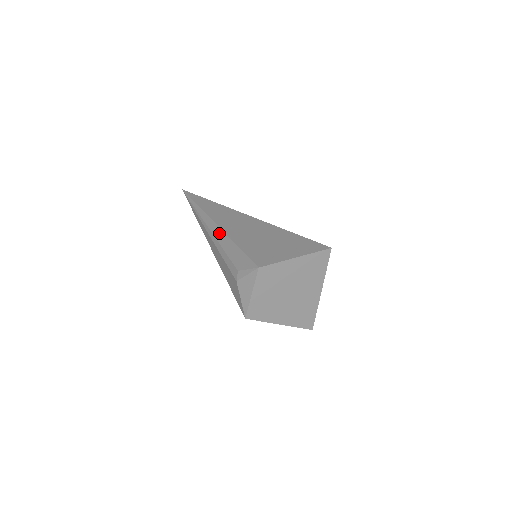
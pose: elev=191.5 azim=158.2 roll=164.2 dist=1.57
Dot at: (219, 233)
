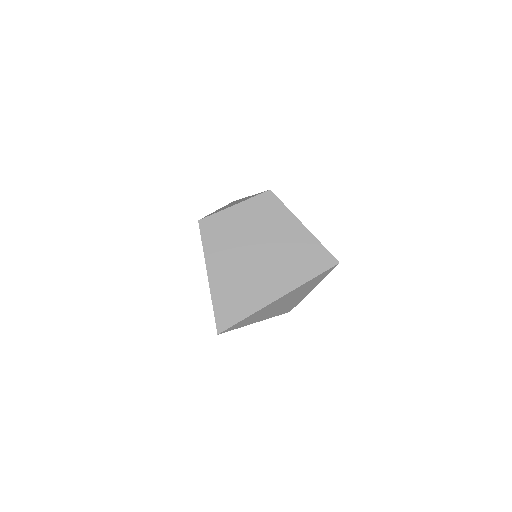
Dot at: occluded
